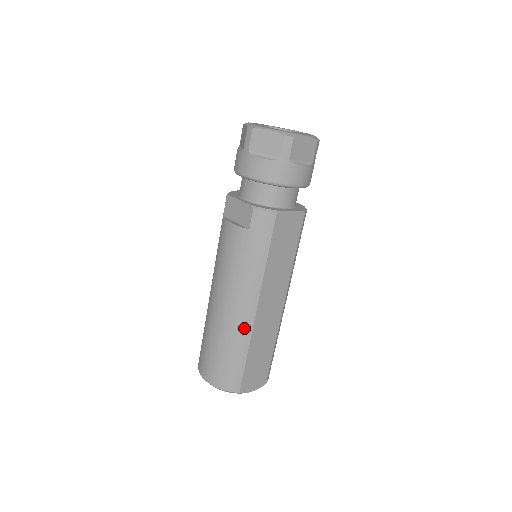
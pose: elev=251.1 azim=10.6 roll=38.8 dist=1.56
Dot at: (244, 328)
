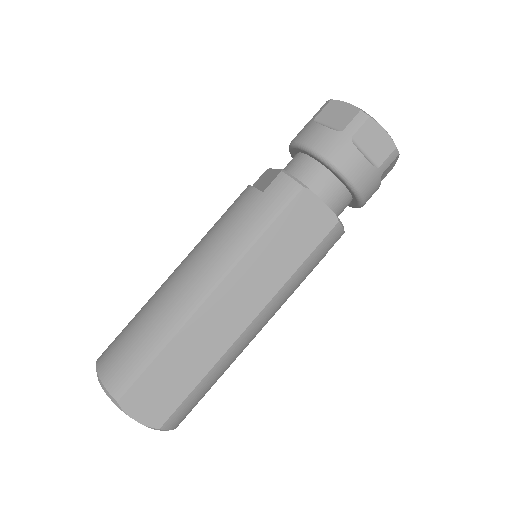
Dot at: (181, 310)
